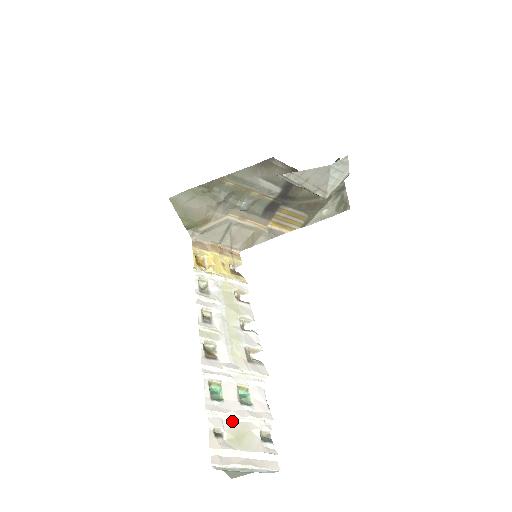
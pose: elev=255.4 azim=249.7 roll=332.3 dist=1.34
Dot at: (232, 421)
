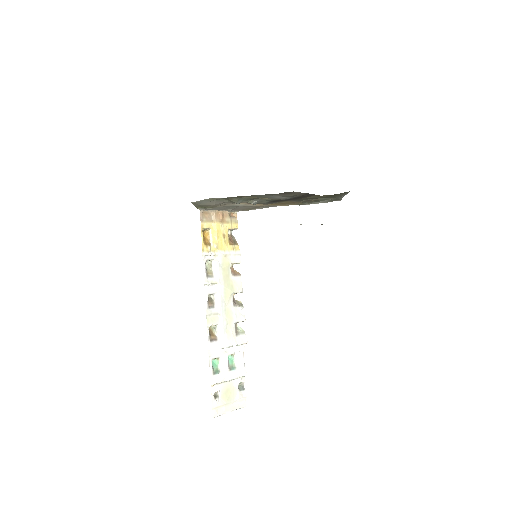
Dot at: (224, 383)
